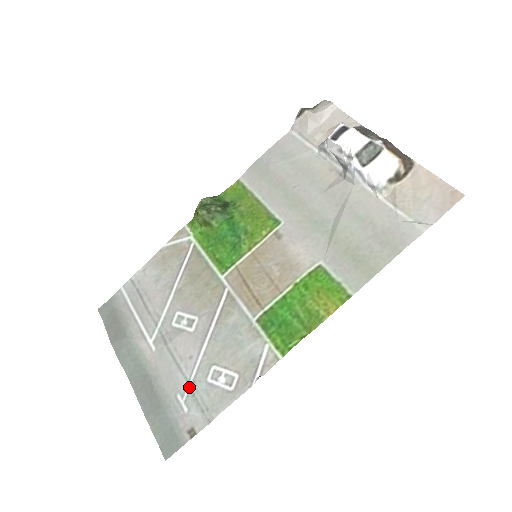
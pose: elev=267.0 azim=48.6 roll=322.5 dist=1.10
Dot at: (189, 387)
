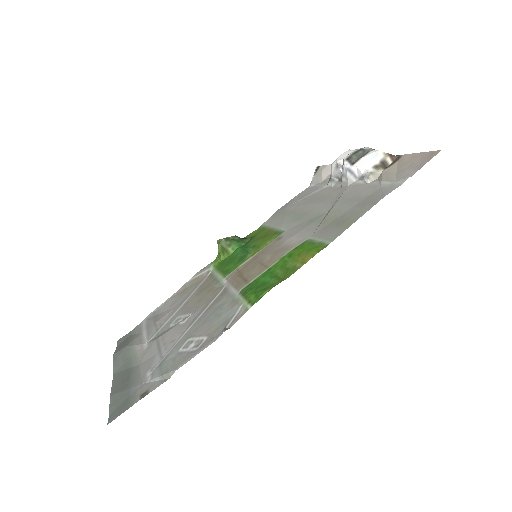
Dot at: (160, 362)
